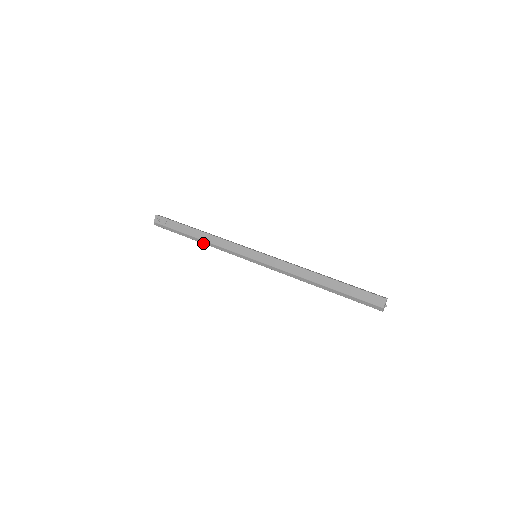
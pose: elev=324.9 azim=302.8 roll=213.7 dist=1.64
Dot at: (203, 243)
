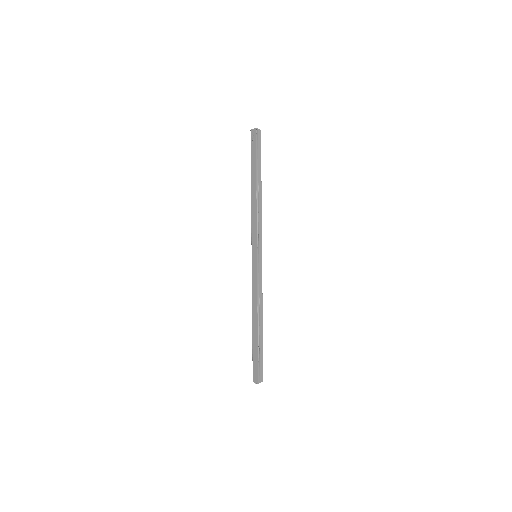
Dot at: (251, 196)
